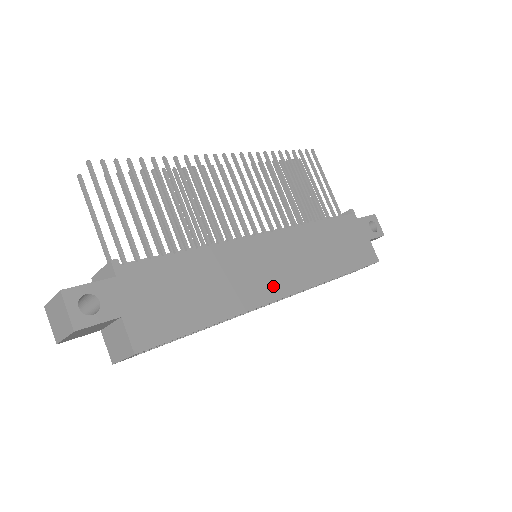
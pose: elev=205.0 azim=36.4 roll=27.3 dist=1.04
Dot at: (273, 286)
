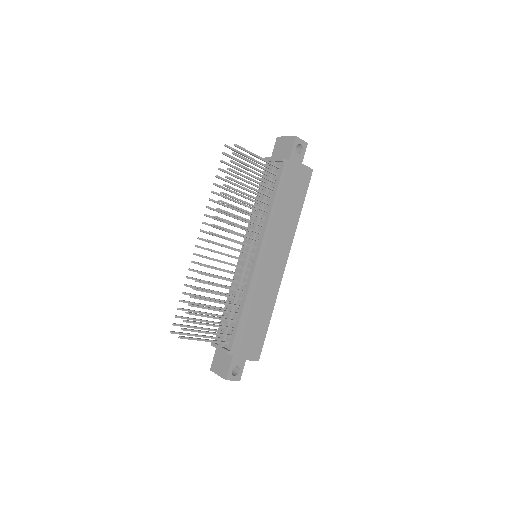
Dot at: (278, 272)
